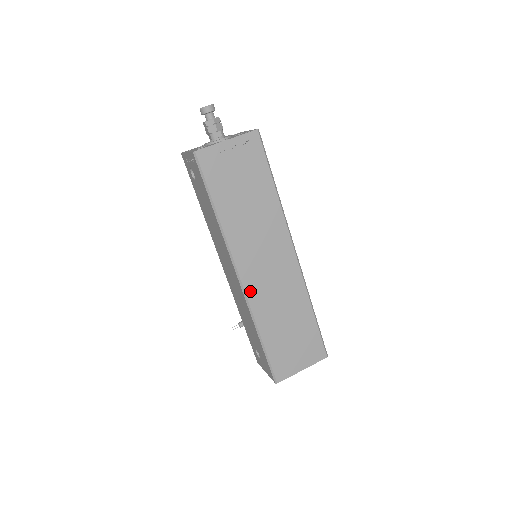
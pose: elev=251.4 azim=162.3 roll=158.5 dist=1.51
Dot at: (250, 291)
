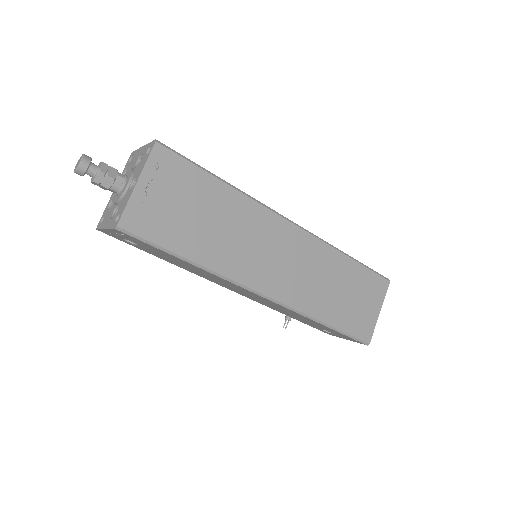
Dot at: (284, 297)
